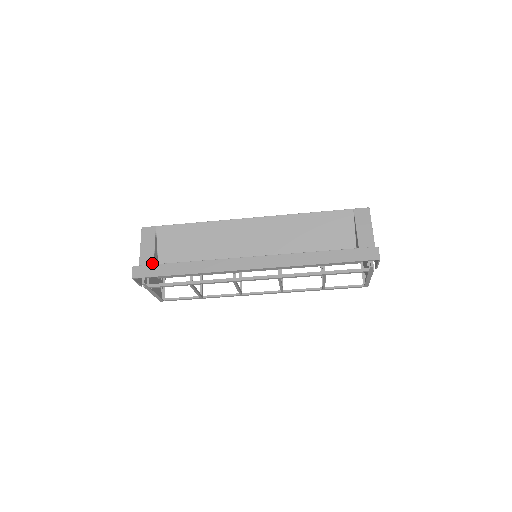
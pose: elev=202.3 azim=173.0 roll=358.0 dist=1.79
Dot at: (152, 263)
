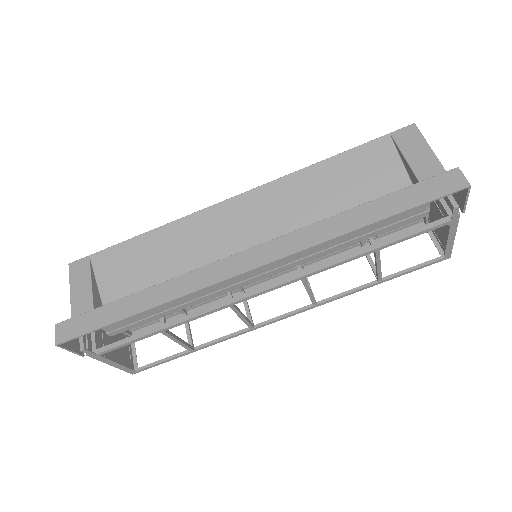
Dot at: occluded
